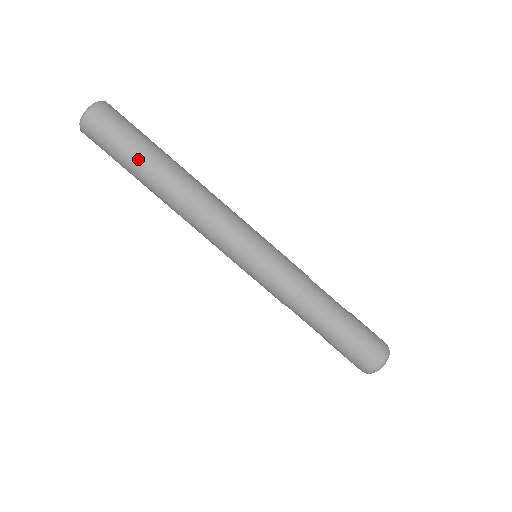
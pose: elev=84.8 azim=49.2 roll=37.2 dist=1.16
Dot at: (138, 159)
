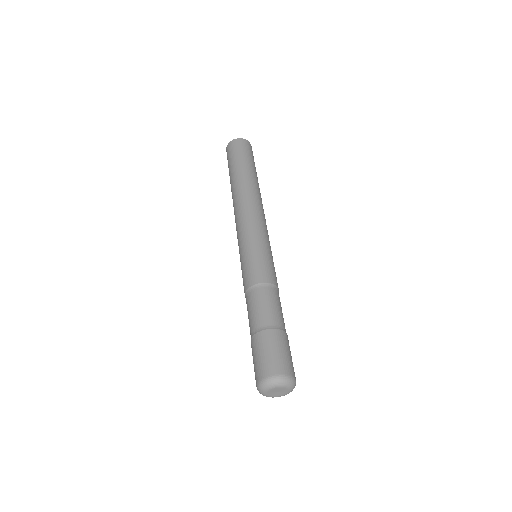
Dot at: (231, 172)
